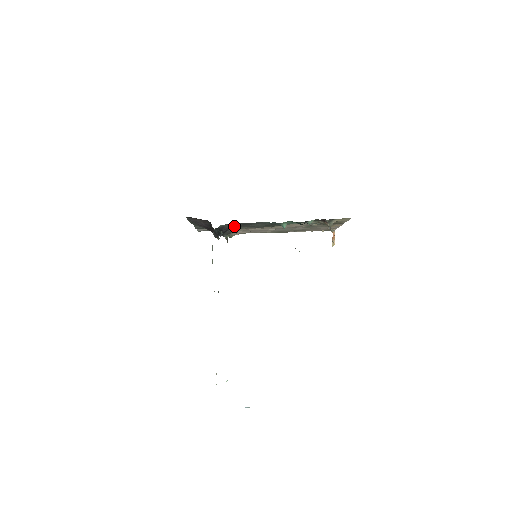
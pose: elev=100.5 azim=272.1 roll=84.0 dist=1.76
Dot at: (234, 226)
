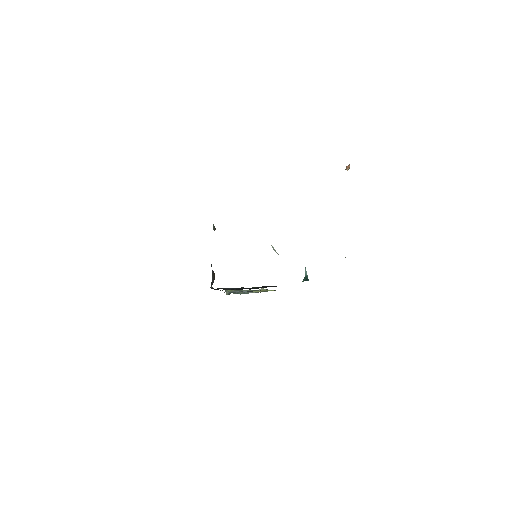
Dot at: occluded
